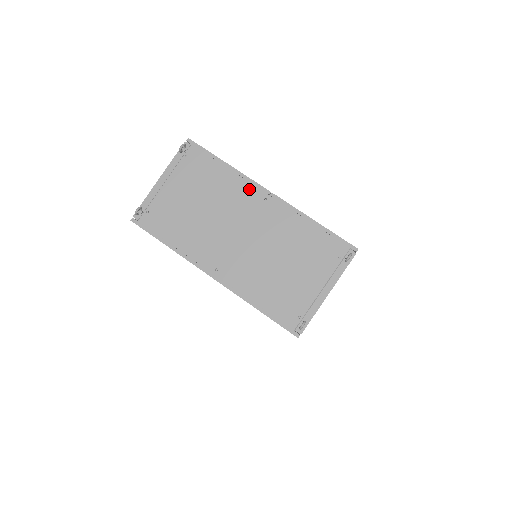
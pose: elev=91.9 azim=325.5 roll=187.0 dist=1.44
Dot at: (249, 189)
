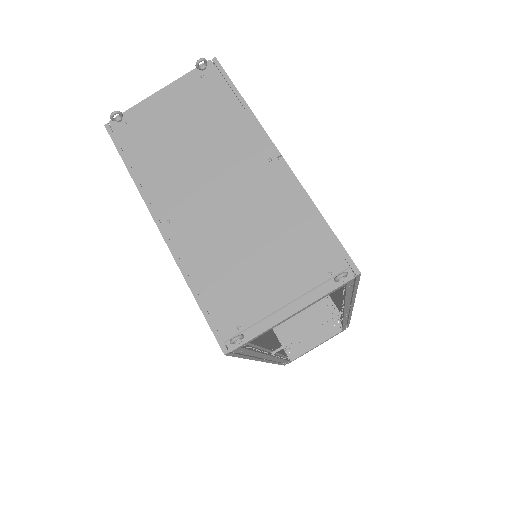
Dot at: (256, 140)
